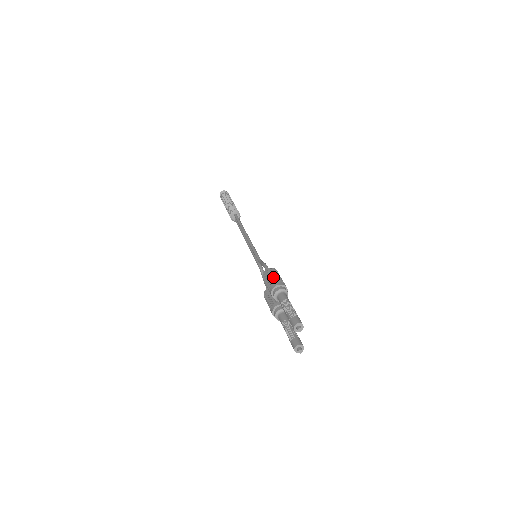
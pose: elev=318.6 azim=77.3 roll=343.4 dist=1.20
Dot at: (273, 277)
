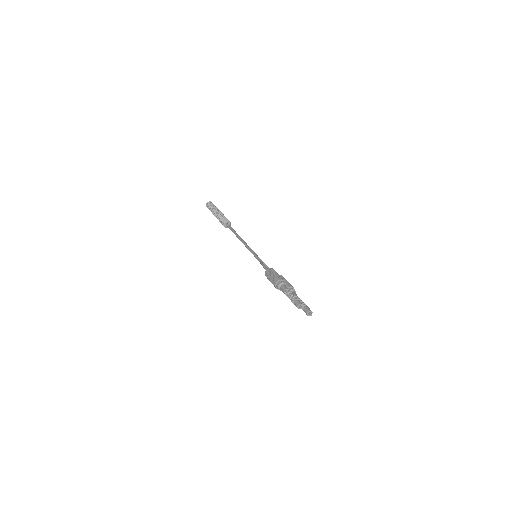
Dot at: (271, 277)
